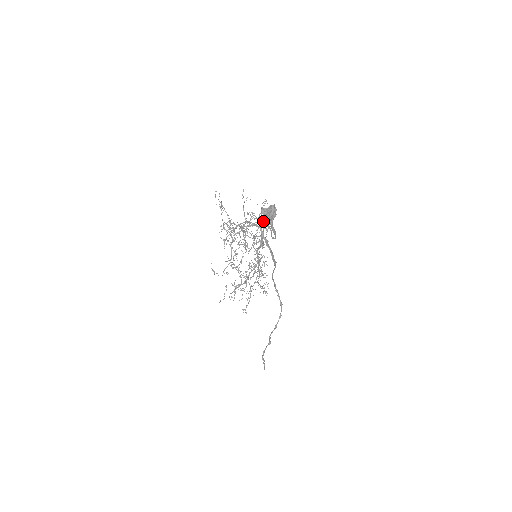
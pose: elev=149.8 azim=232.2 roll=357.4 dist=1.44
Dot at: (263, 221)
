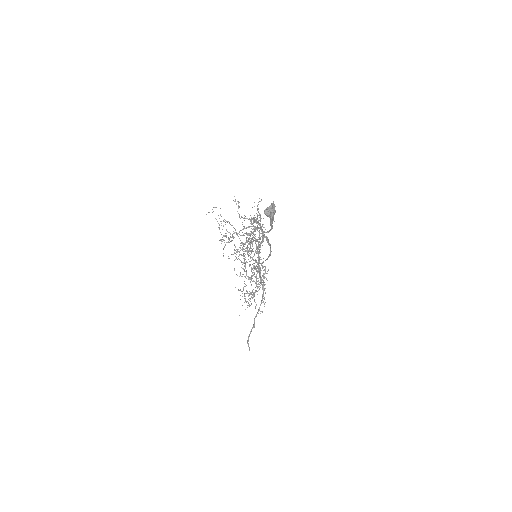
Dot at: (271, 222)
